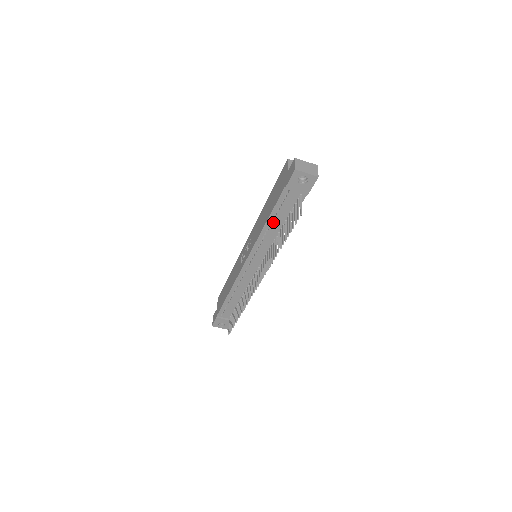
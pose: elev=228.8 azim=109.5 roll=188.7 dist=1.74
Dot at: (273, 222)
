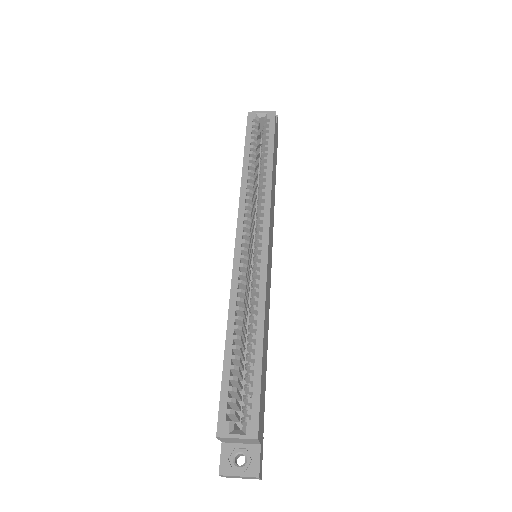
Dot at: occluded
